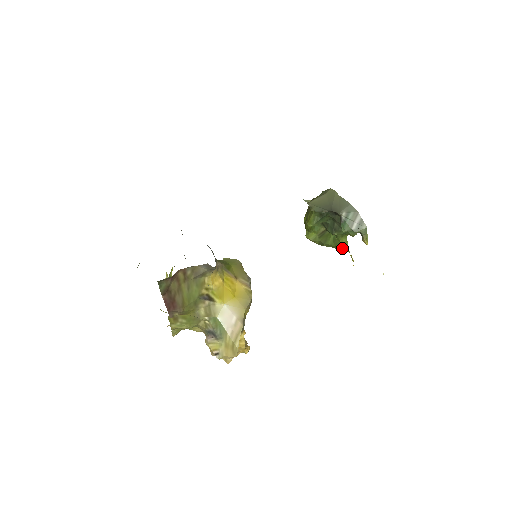
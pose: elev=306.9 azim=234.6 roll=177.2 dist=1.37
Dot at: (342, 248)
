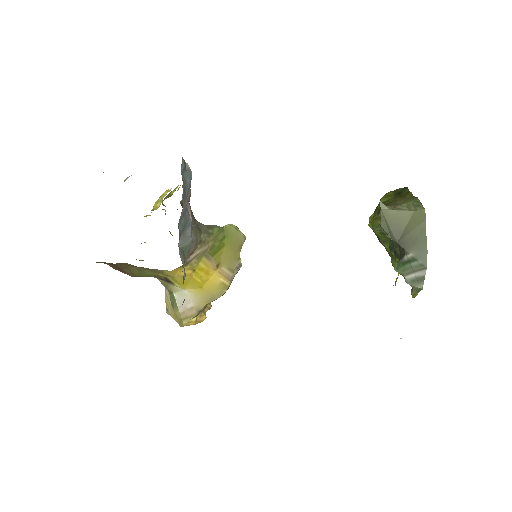
Dot at: (394, 264)
